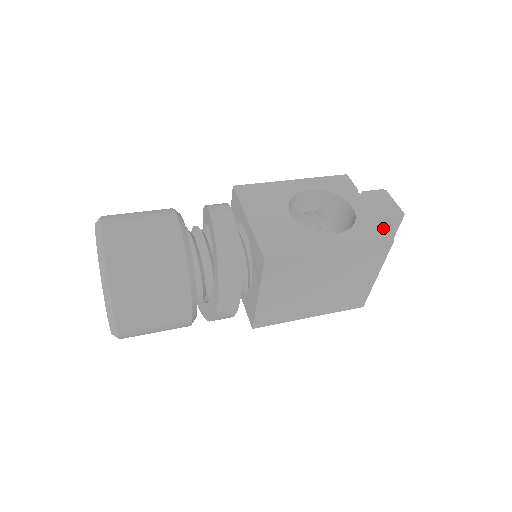
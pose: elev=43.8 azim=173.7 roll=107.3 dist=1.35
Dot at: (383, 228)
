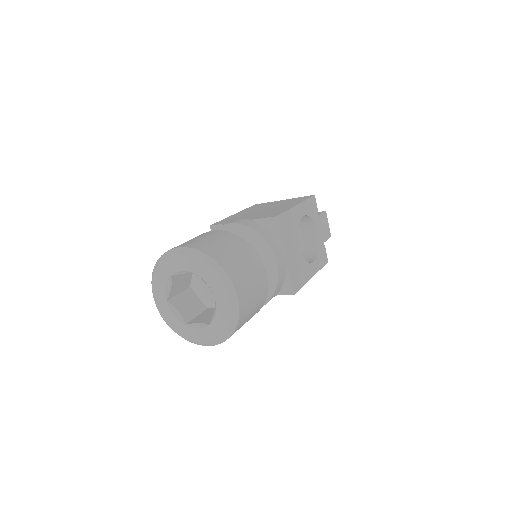
Dot at: occluded
